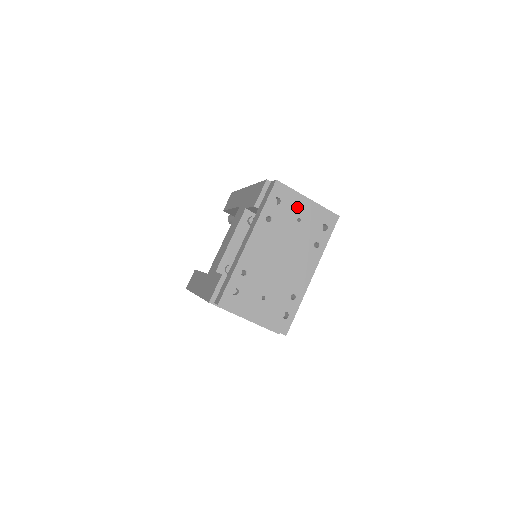
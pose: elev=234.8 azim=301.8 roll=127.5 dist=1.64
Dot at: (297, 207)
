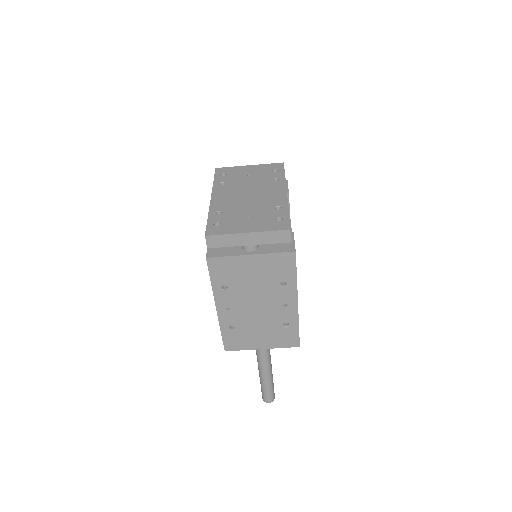
Dot at: (243, 172)
